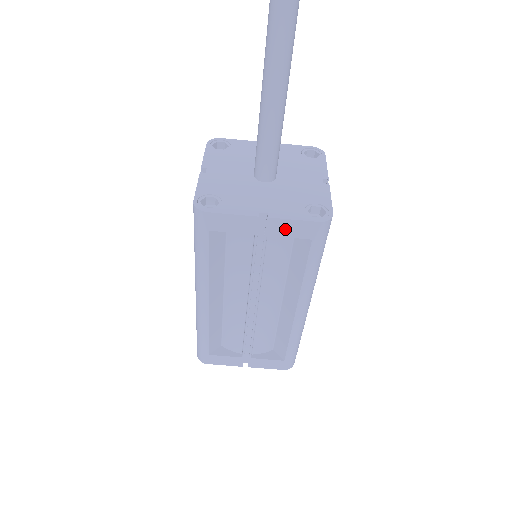
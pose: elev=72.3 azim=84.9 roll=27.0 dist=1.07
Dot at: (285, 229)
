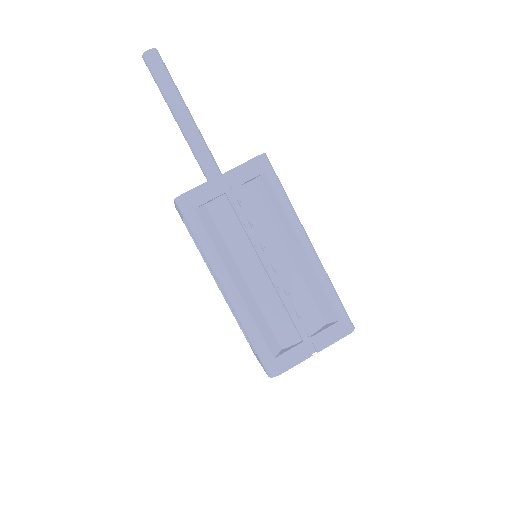
Dot at: (241, 176)
